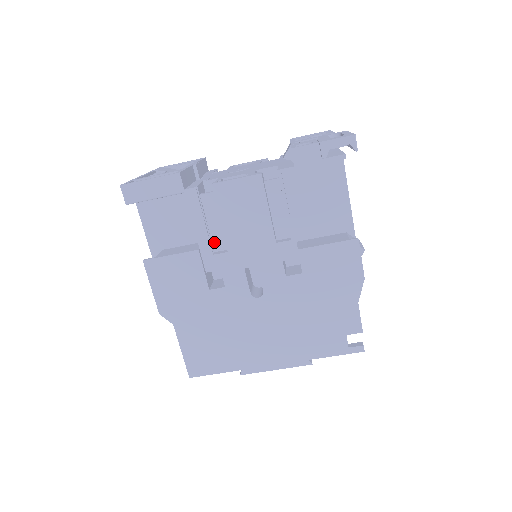
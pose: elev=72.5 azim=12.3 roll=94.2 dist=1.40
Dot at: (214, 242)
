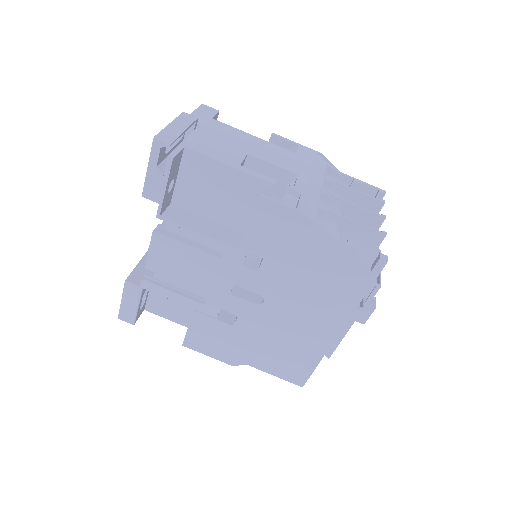
Dot at: (198, 294)
